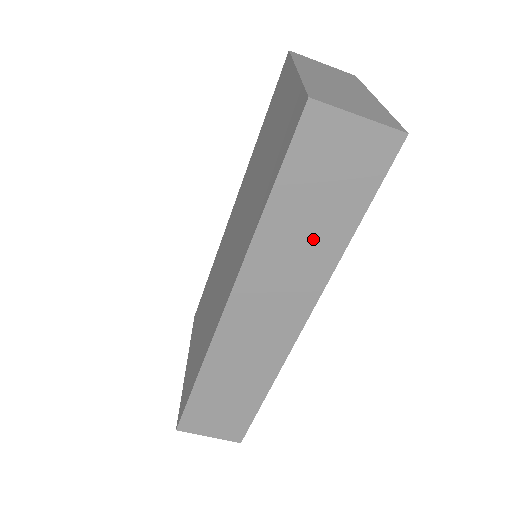
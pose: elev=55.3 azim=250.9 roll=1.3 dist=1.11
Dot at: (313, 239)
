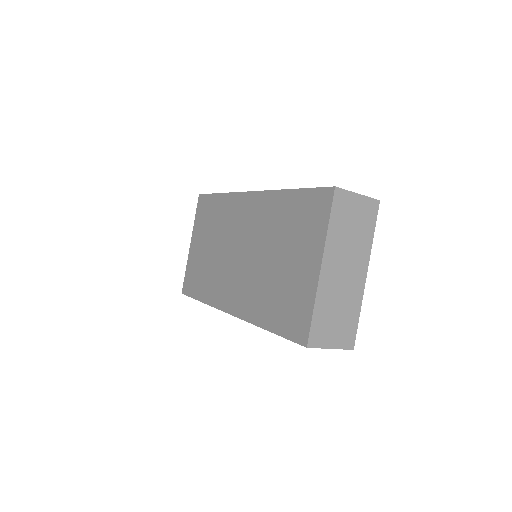
Dot at: occluded
